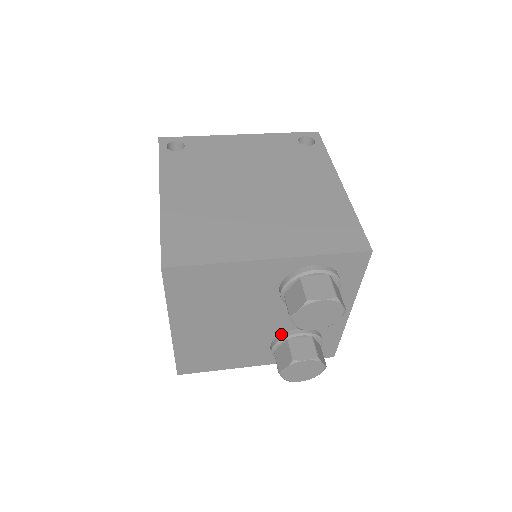
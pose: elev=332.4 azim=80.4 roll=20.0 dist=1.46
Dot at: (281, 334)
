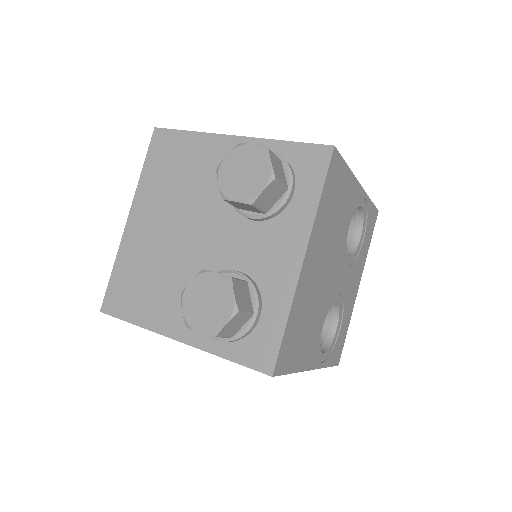
Dot at: occluded
